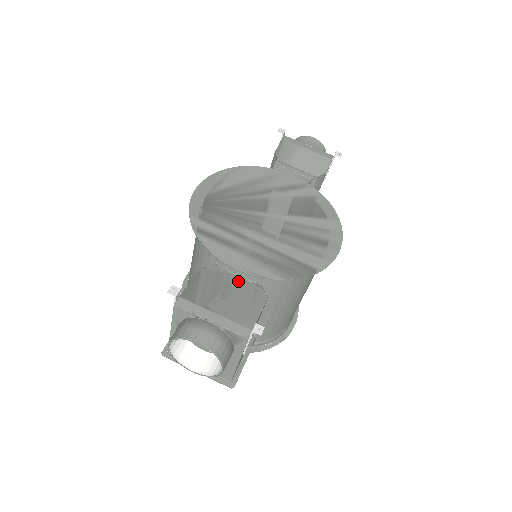
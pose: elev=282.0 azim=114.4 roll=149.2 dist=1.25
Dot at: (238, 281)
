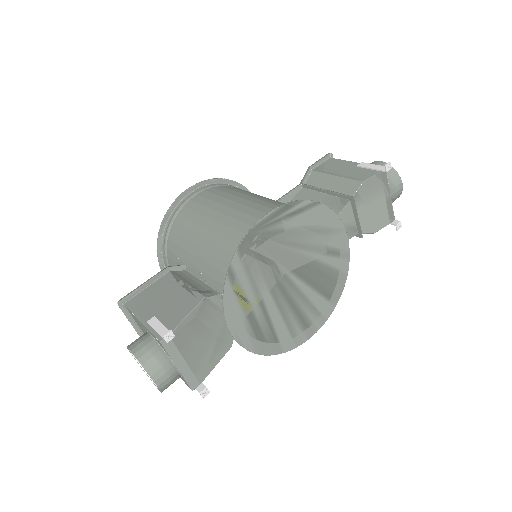
Dot at: (223, 322)
